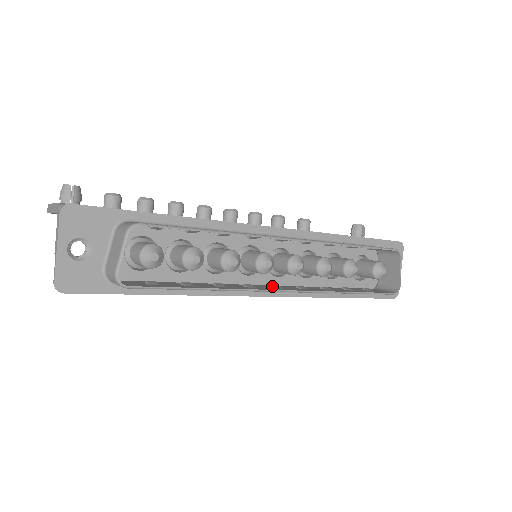
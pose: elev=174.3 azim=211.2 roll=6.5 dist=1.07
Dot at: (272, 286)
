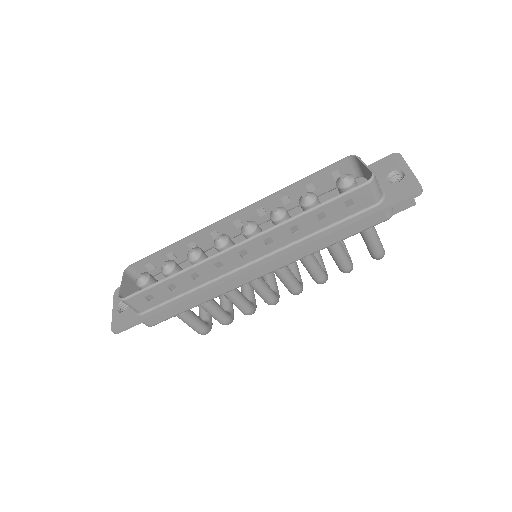
Dot at: (240, 254)
